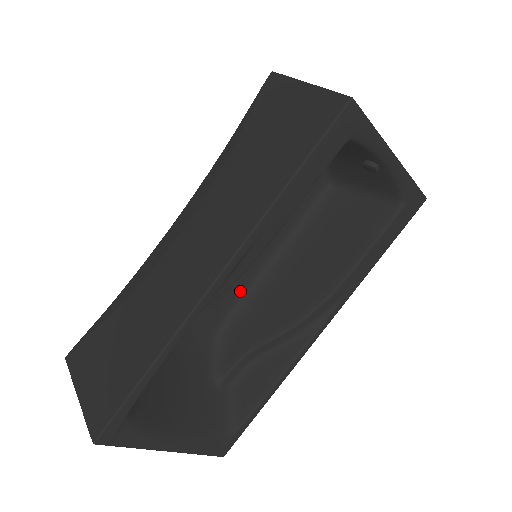
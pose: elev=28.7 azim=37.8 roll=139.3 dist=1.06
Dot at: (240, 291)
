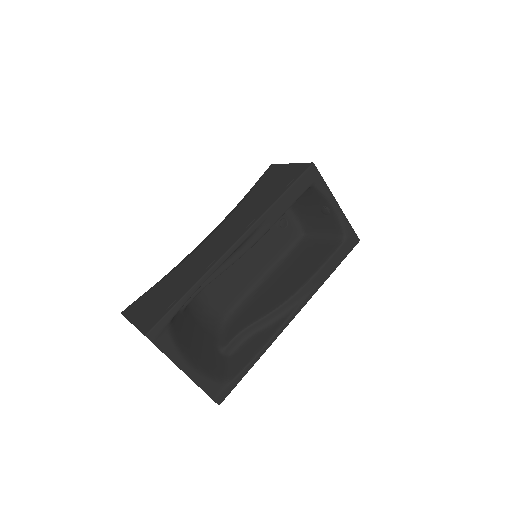
Dot at: (241, 294)
